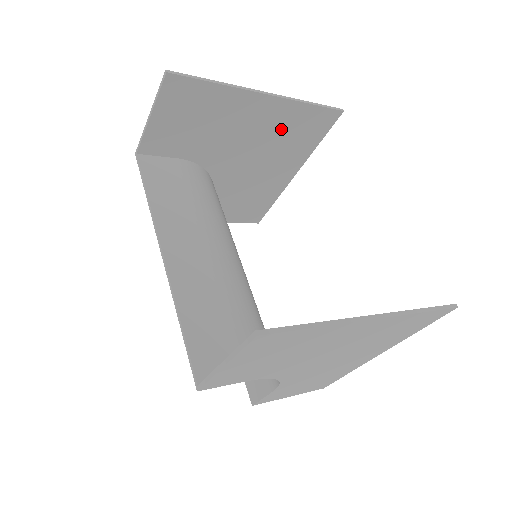
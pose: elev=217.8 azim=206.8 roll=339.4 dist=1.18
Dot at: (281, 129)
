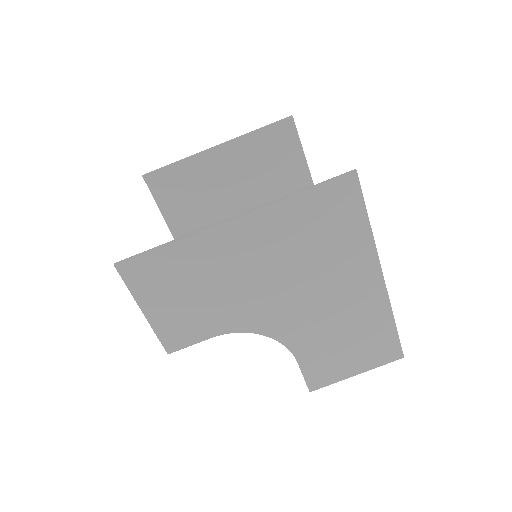
Dot at: (257, 162)
